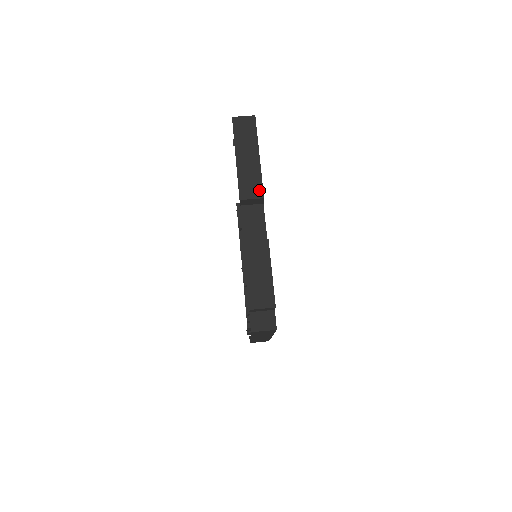
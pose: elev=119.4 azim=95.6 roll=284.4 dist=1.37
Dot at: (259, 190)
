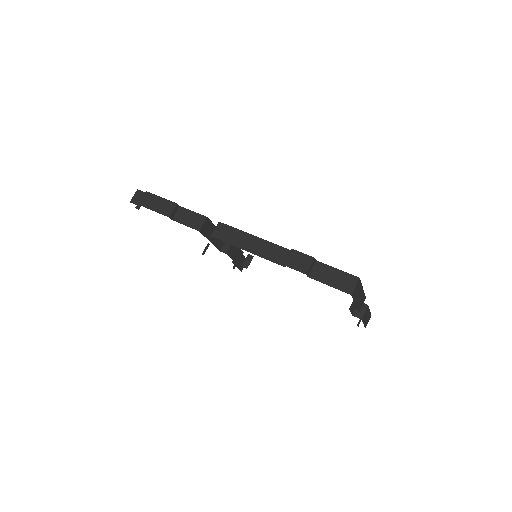
Dot at: (364, 299)
